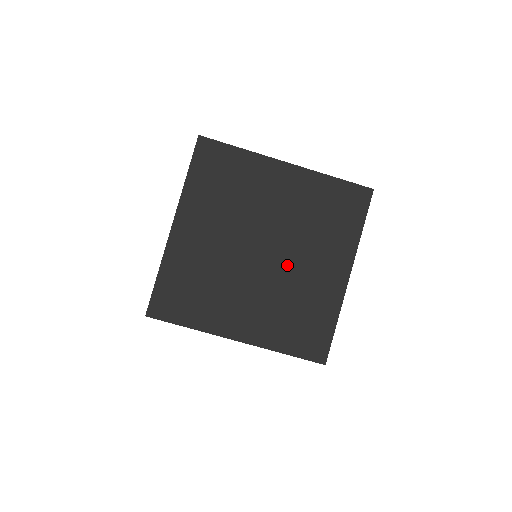
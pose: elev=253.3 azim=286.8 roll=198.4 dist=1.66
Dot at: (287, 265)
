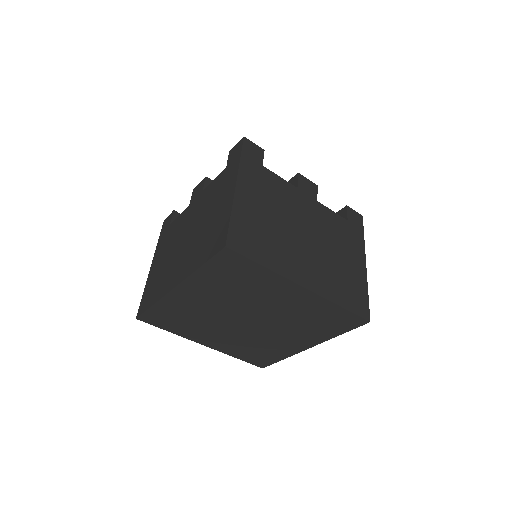
Dot at: (264, 331)
